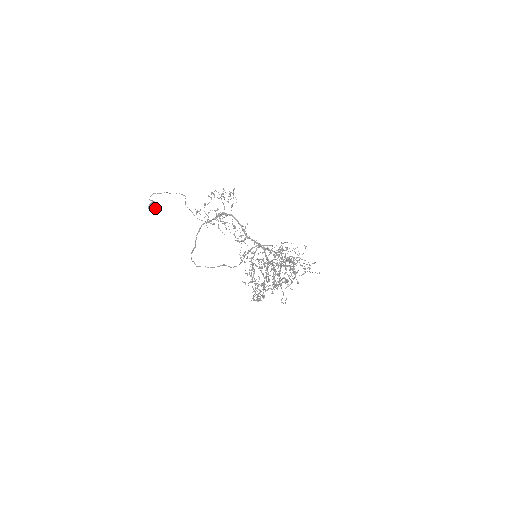
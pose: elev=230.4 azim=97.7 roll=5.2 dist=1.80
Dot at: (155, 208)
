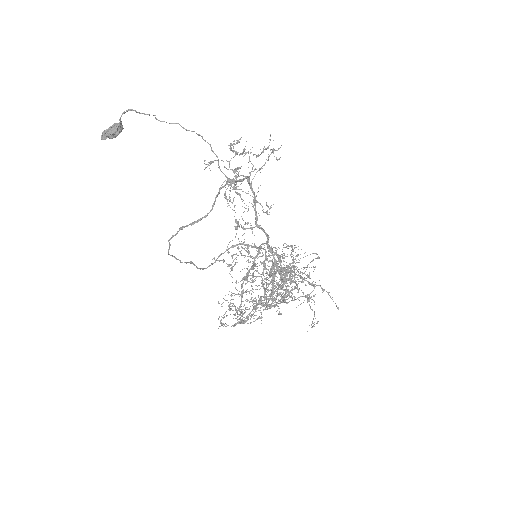
Dot at: (112, 137)
